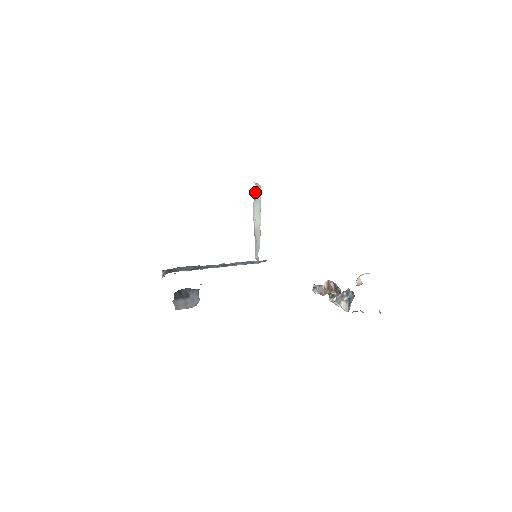
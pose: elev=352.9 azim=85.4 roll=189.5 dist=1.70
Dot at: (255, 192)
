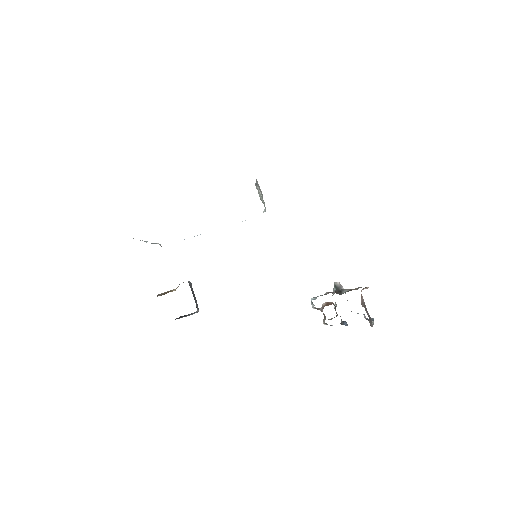
Dot at: (256, 181)
